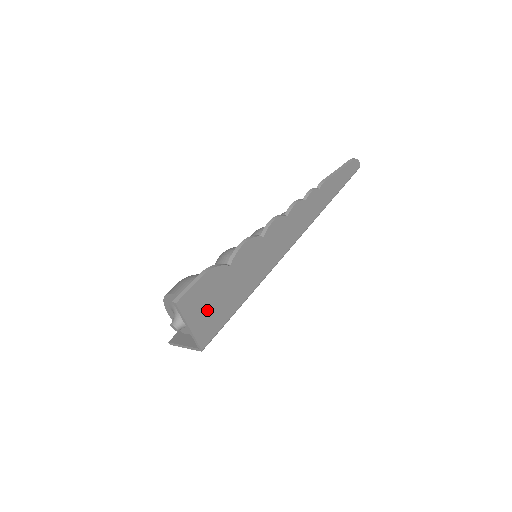
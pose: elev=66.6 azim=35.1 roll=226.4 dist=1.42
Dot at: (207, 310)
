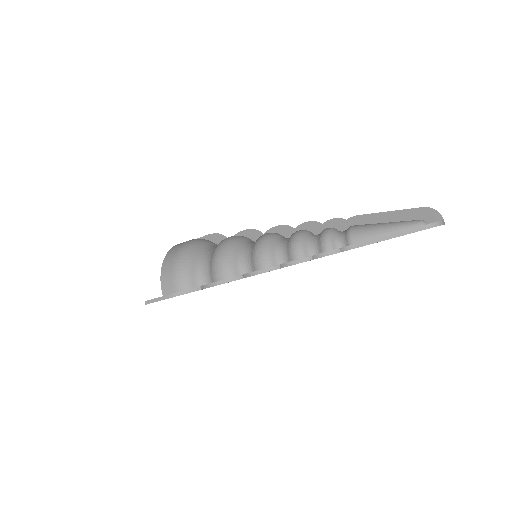
Dot at: occluded
